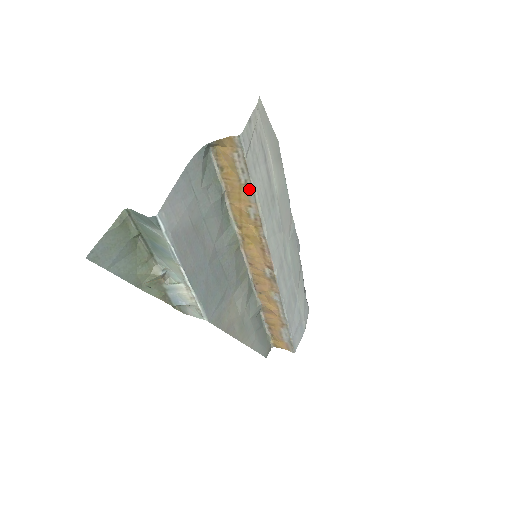
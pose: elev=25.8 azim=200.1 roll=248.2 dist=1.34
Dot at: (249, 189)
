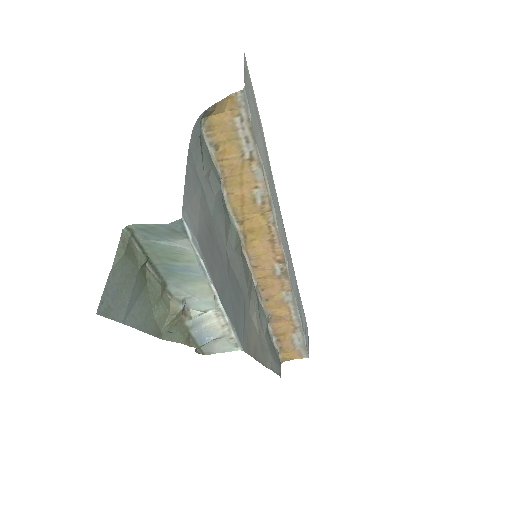
Dot at: (255, 164)
